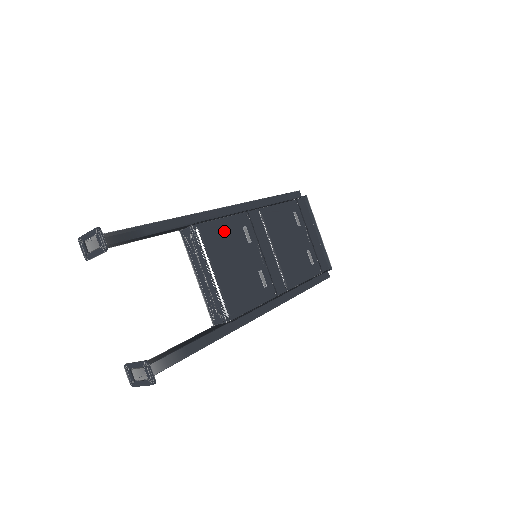
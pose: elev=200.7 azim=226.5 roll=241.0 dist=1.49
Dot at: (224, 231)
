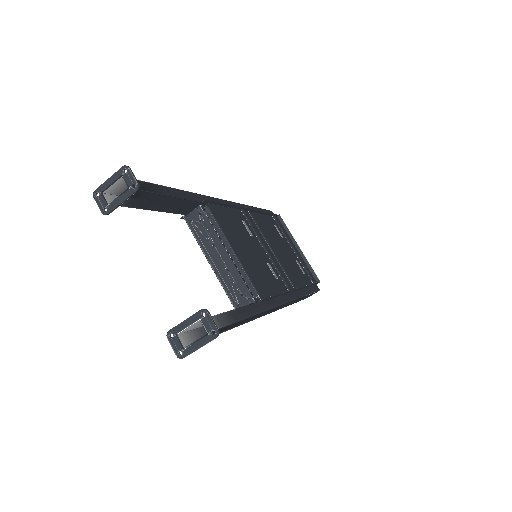
Dot at: (229, 218)
